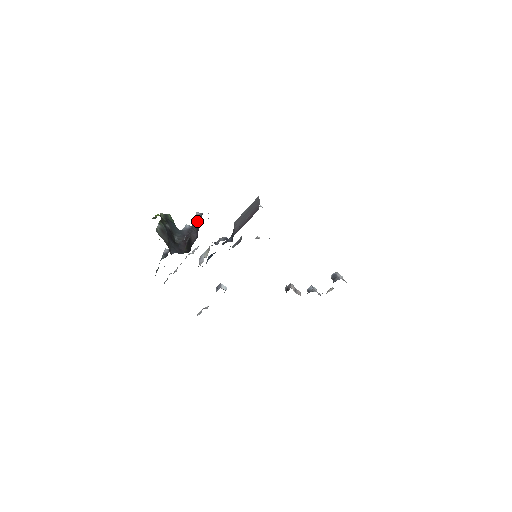
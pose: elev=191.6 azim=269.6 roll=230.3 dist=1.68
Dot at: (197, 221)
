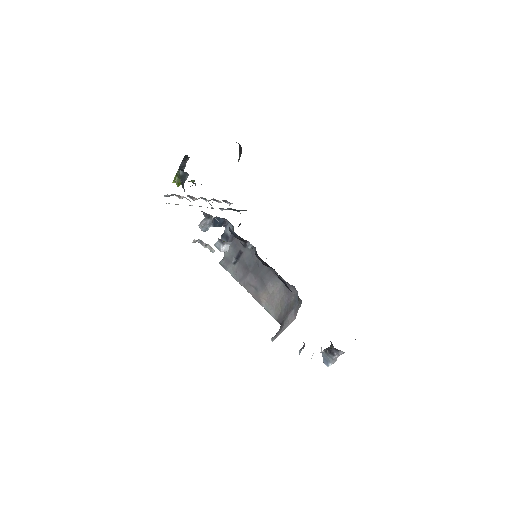
Dot at: occluded
